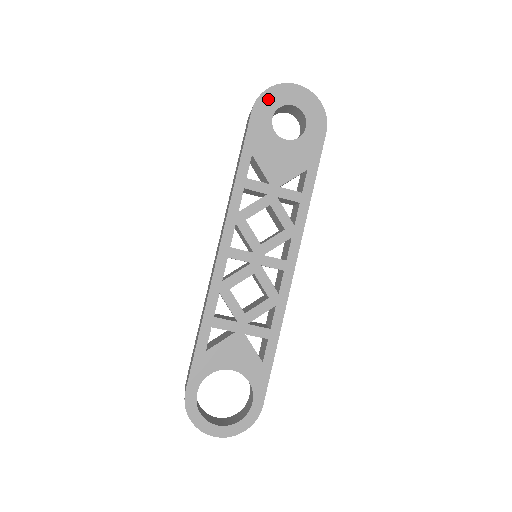
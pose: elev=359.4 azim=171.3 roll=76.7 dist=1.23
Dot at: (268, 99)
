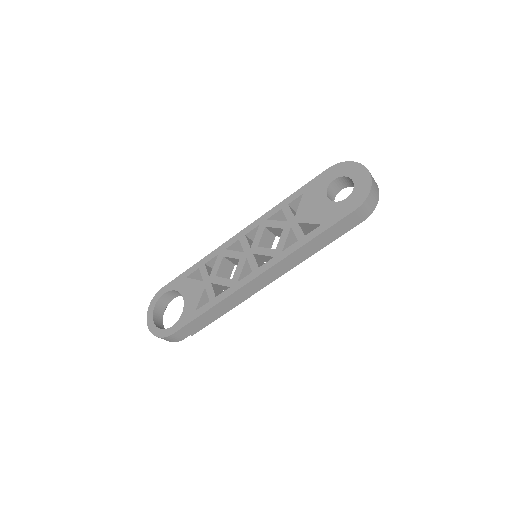
Dot at: (342, 167)
